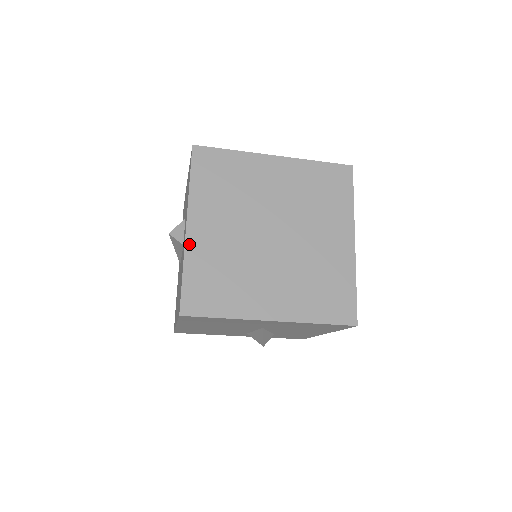
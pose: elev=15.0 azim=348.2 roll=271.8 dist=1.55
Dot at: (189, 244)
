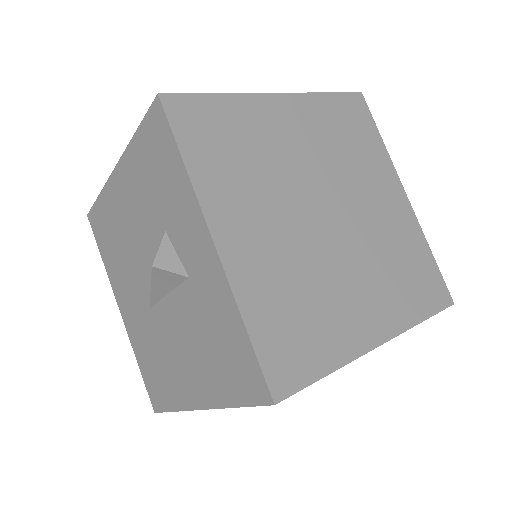
Dot at: (232, 273)
